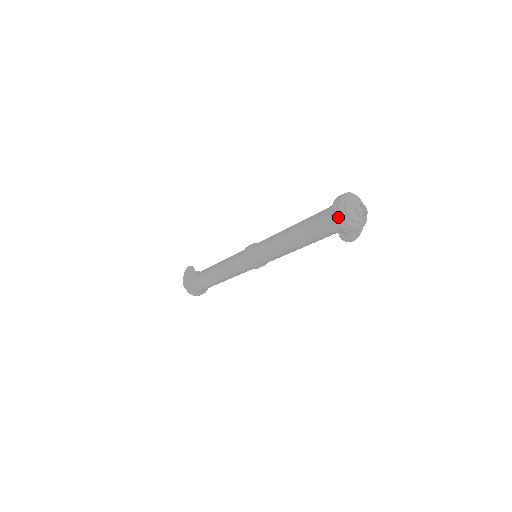
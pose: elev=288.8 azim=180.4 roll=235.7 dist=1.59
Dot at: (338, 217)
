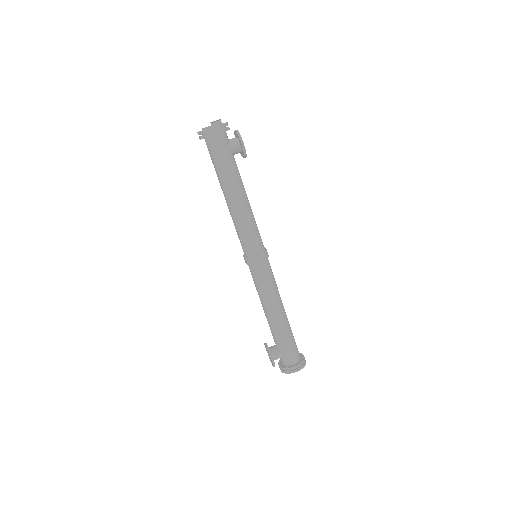
Dot at: (202, 136)
